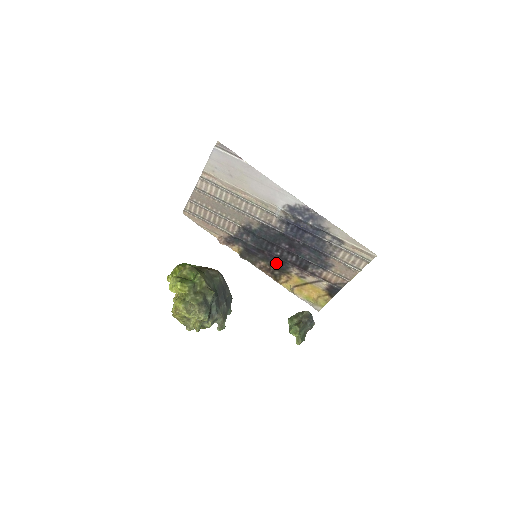
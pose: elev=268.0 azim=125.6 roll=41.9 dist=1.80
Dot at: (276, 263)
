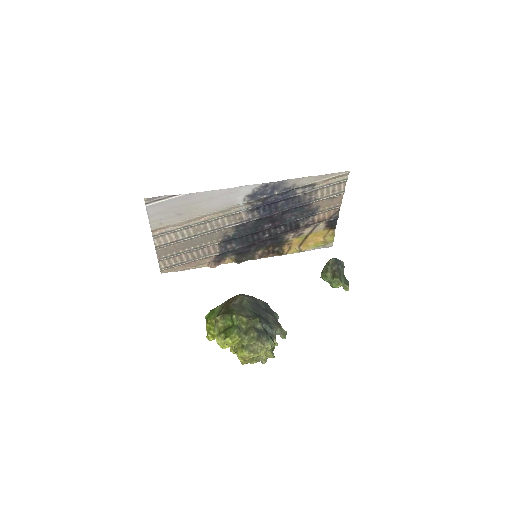
Dot at: (270, 243)
